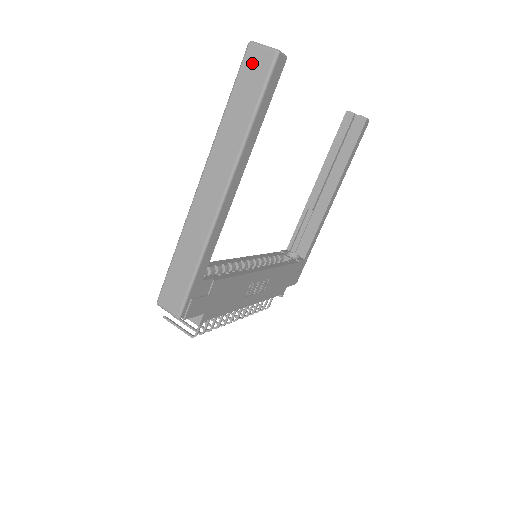
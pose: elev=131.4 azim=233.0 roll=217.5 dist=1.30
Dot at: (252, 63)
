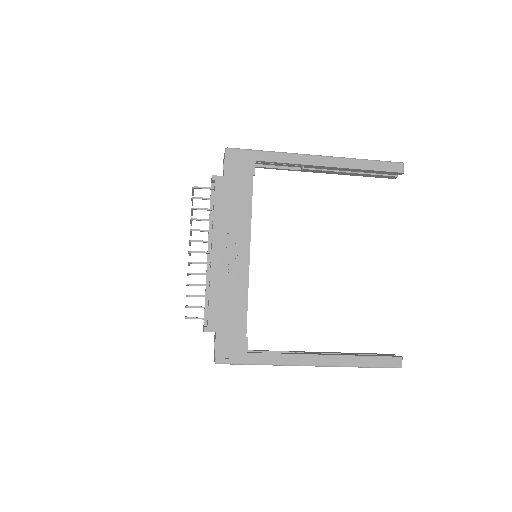
Dot at: occluded
